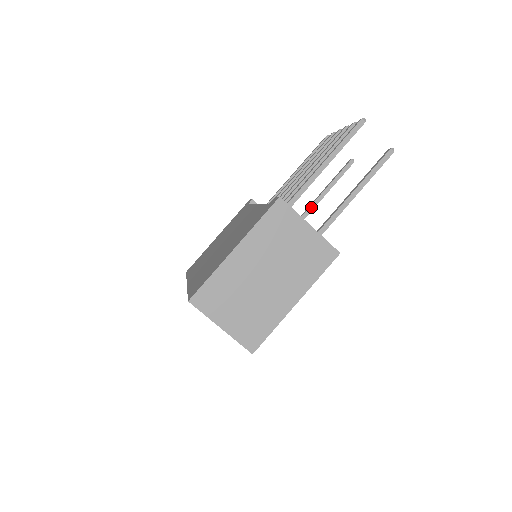
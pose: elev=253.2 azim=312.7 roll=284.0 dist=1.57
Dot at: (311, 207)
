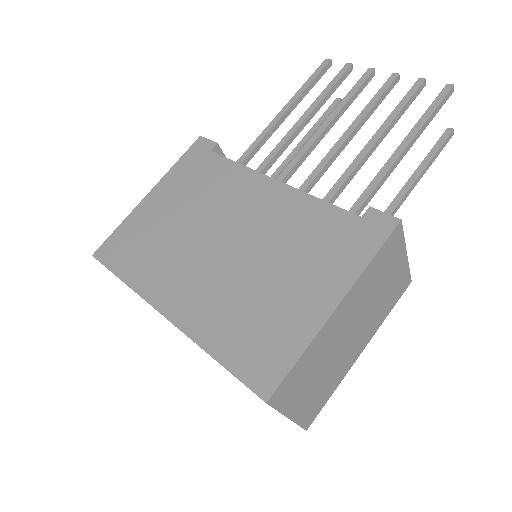
Dot at: occluded
